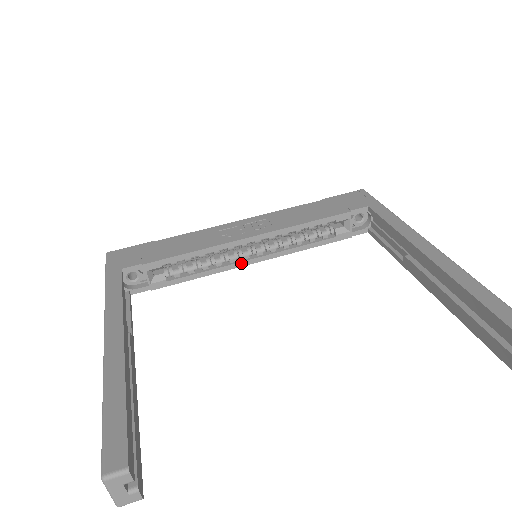
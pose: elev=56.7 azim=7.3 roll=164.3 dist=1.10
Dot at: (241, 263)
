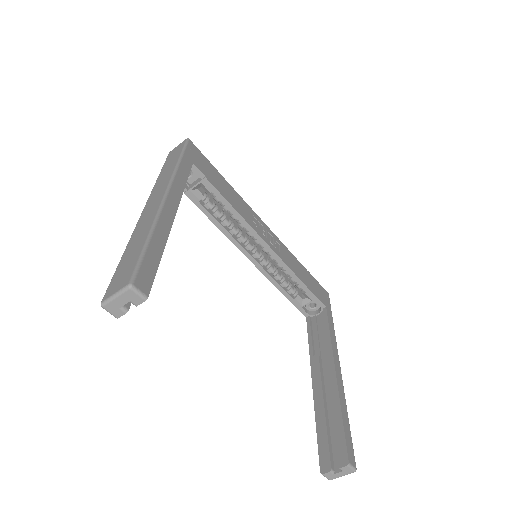
Dot at: (241, 247)
